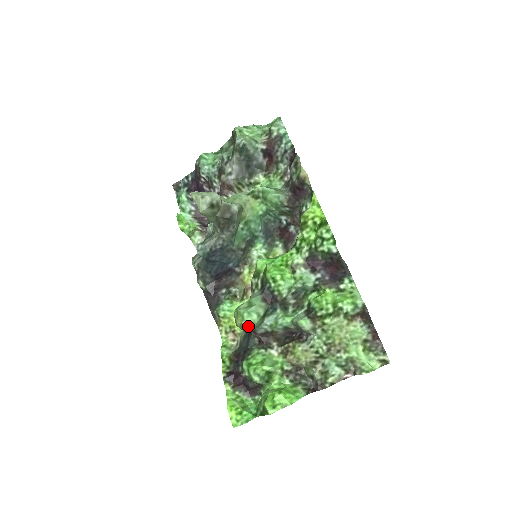
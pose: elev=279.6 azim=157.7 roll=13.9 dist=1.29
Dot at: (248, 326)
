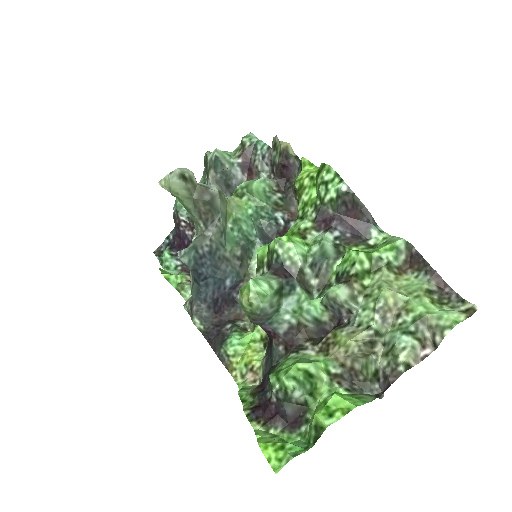
Dot at: (259, 300)
